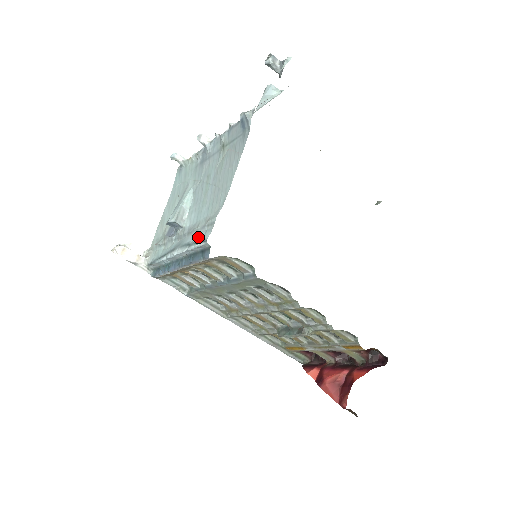
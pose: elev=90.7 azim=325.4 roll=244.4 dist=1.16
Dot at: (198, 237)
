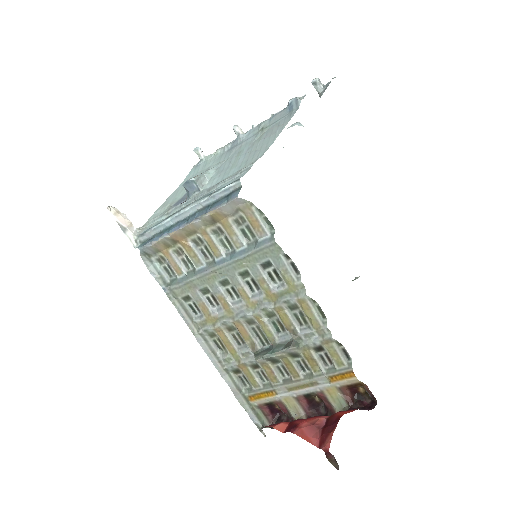
Dot at: (226, 184)
